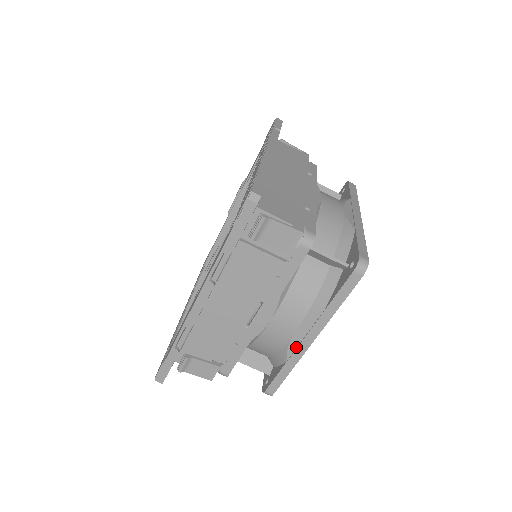
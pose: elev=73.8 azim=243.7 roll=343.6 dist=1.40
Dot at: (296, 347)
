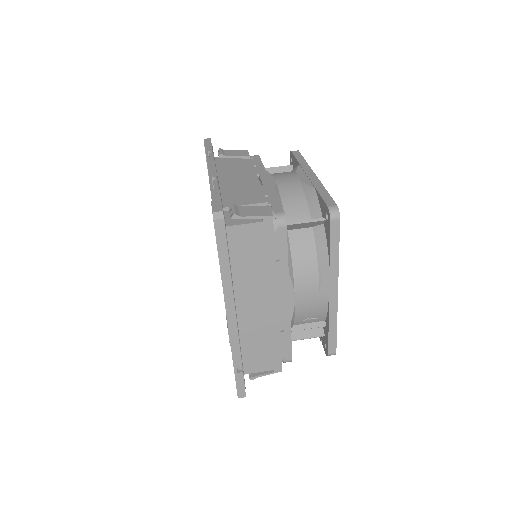
Dot at: (309, 181)
